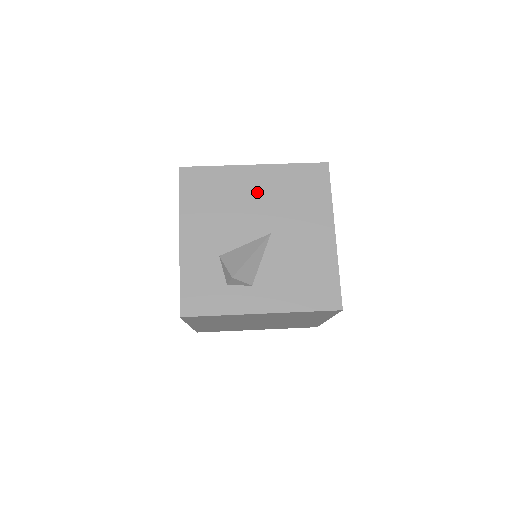
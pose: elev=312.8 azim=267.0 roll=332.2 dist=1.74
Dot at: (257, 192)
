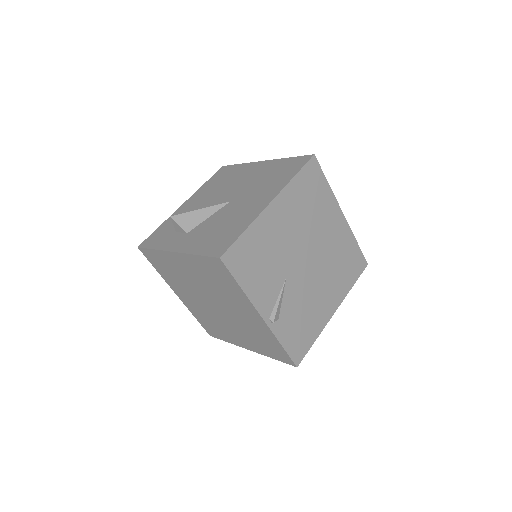
Dot at: (248, 177)
